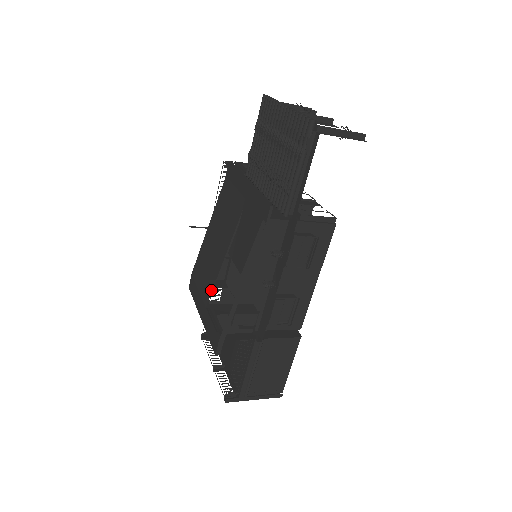
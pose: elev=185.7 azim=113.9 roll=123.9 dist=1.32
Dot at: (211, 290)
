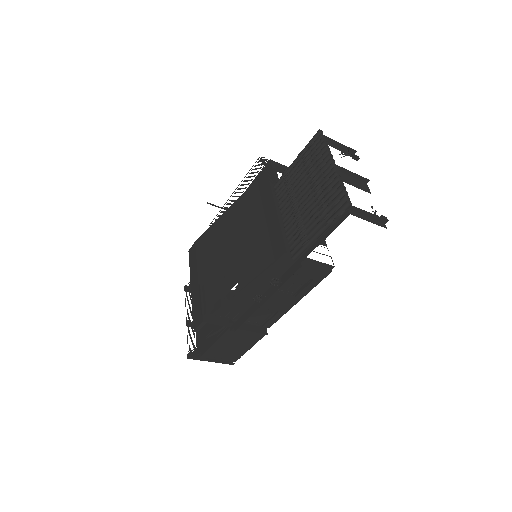
Dot at: (208, 274)
